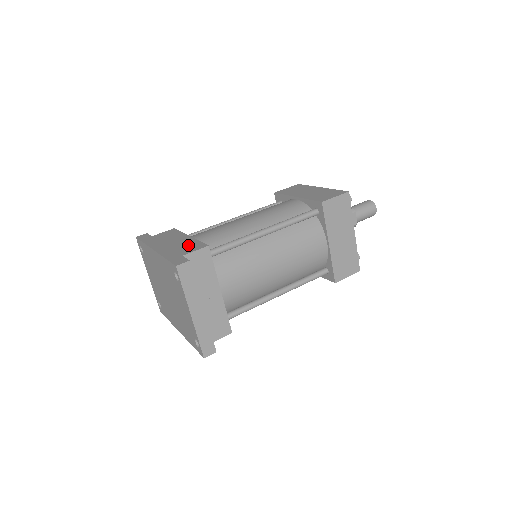
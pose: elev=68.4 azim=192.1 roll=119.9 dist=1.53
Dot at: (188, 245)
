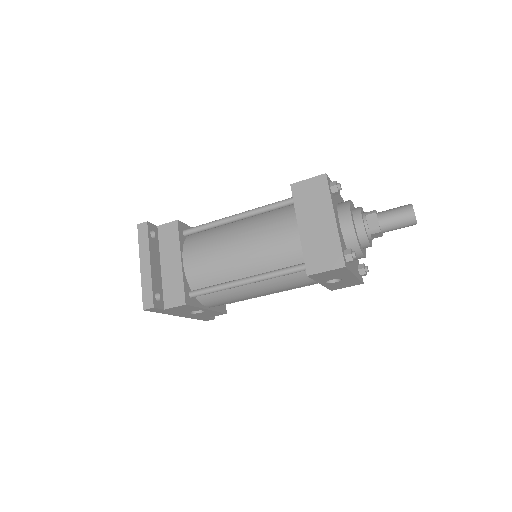
Dot at: occluded
